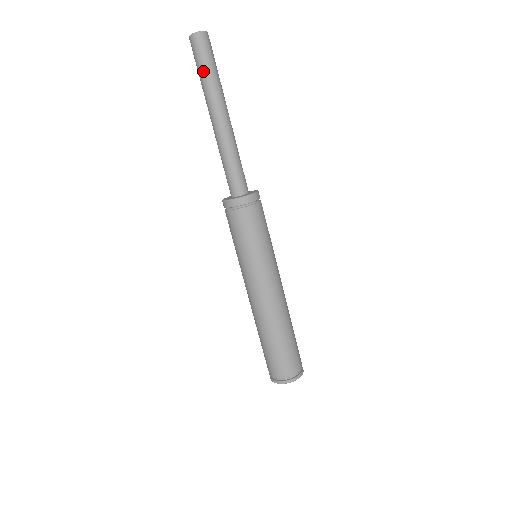
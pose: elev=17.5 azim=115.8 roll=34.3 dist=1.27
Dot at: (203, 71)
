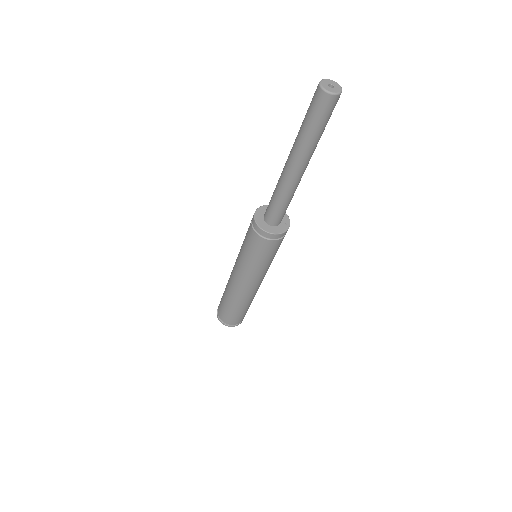
Dot at: (317, 130)
